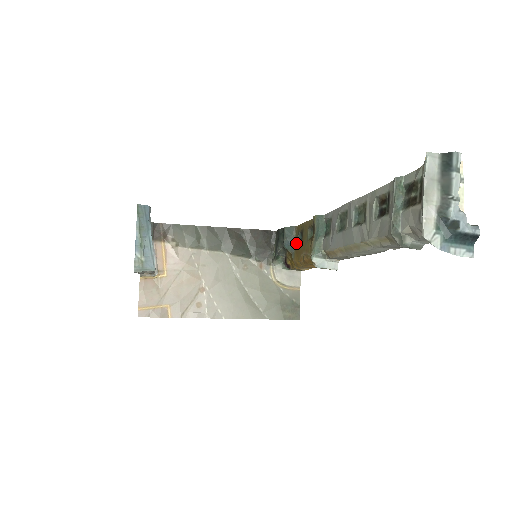
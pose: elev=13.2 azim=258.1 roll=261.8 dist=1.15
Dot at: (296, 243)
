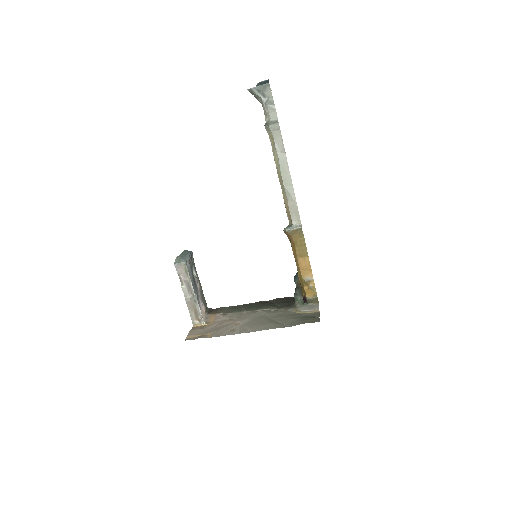
Dot at: occluded
